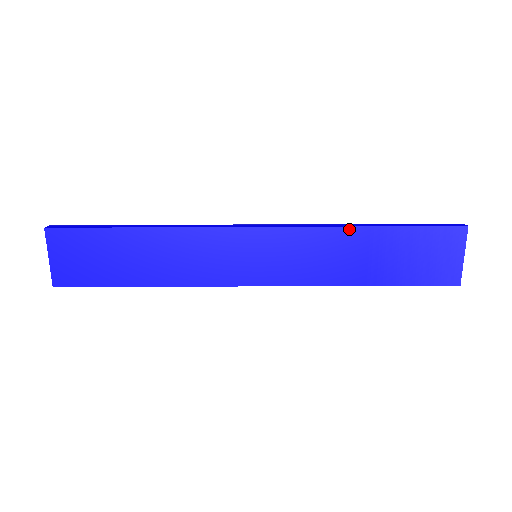
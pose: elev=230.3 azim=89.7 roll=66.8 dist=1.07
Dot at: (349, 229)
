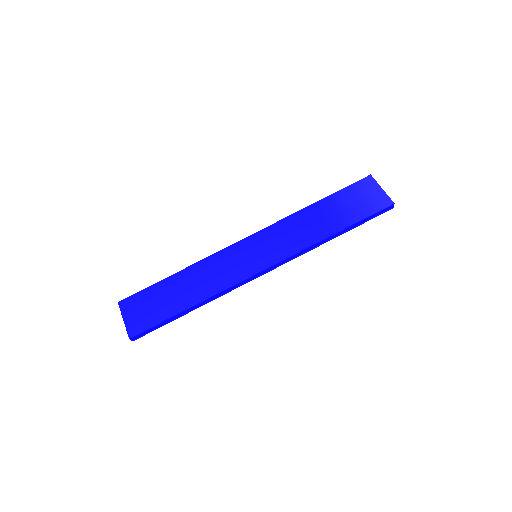
Dot at: (302, 211)
